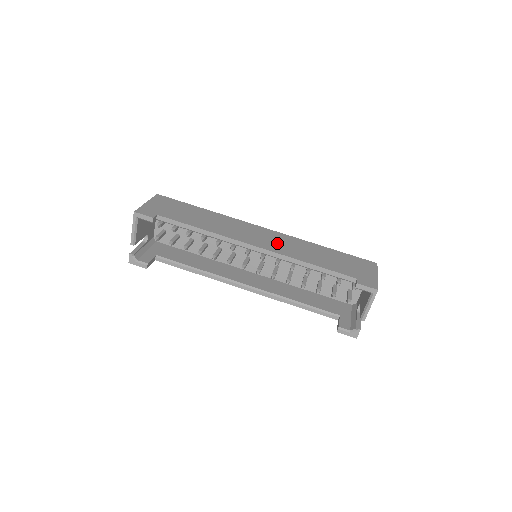
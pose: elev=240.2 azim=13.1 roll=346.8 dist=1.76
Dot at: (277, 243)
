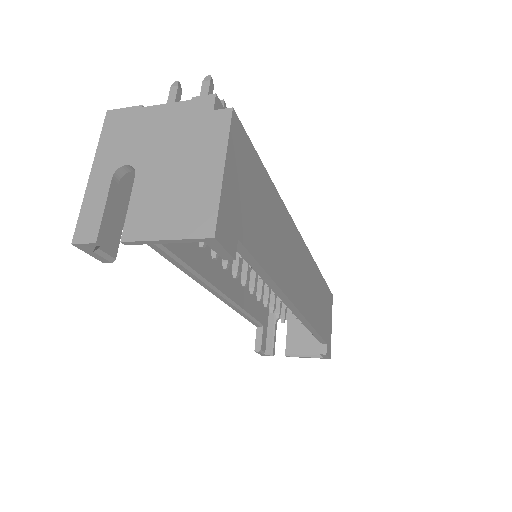
Dot at: (307, 287)
